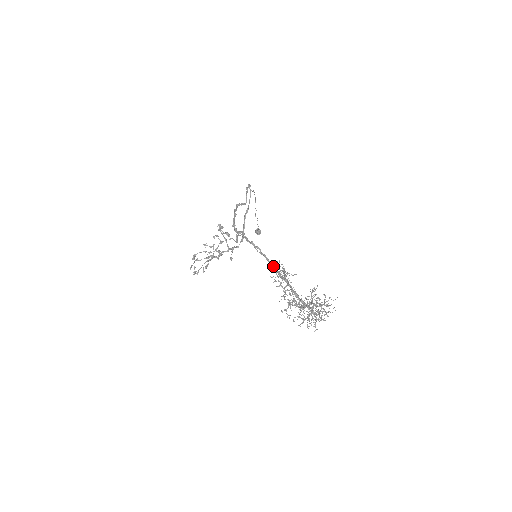
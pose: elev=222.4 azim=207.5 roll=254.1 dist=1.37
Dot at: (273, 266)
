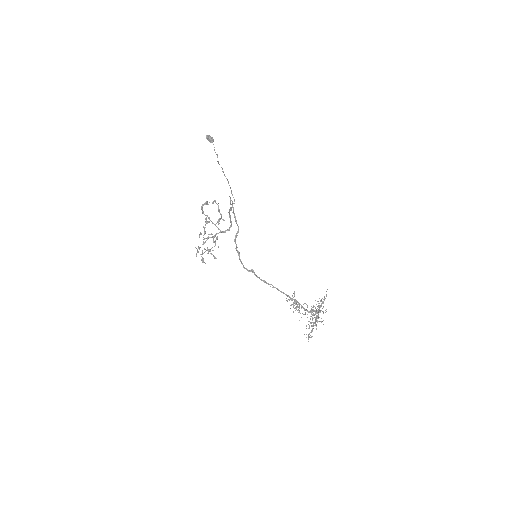
Dot at: occluded
